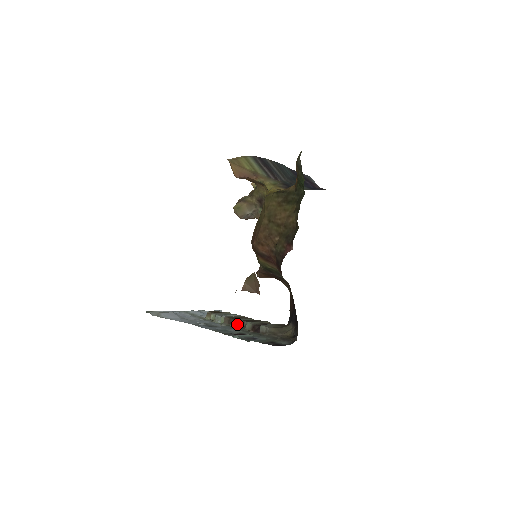
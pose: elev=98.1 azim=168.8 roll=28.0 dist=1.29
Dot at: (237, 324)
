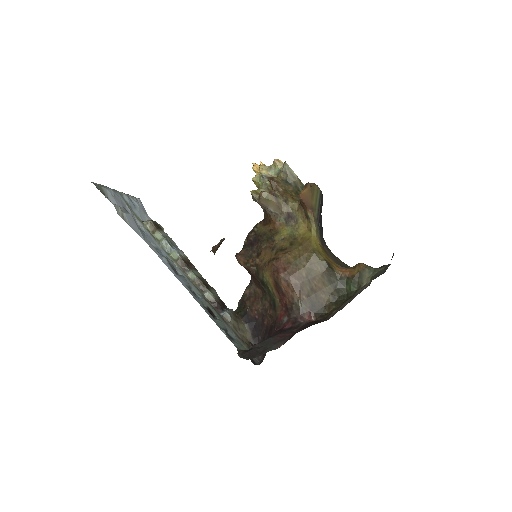
Dot at: (195, 280)
